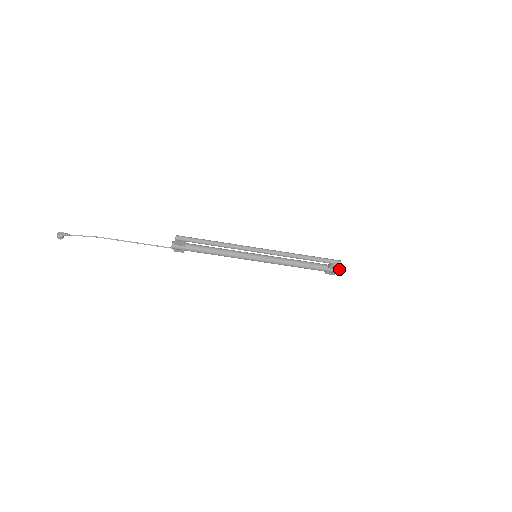
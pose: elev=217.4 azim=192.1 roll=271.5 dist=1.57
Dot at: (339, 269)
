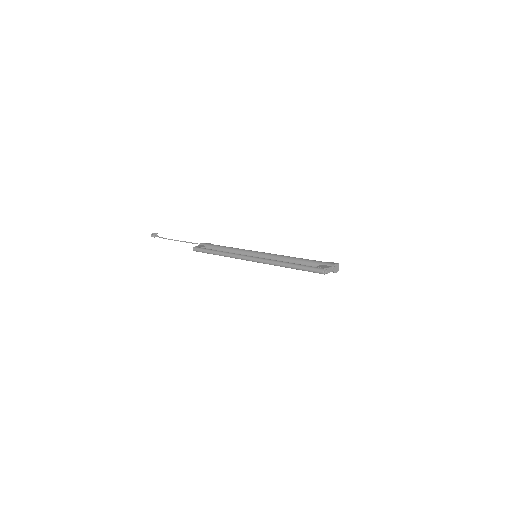
Dot at: (333, 271)
